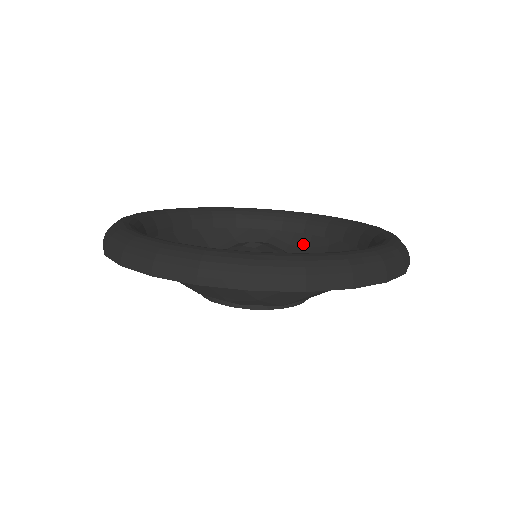
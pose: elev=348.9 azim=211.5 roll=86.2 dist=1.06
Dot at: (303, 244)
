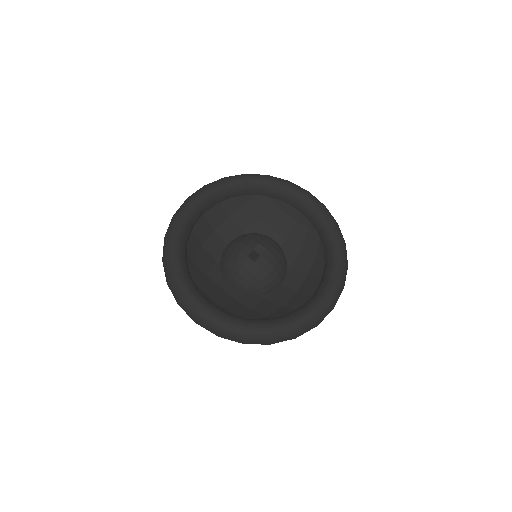
Dot at: (294, 217)
